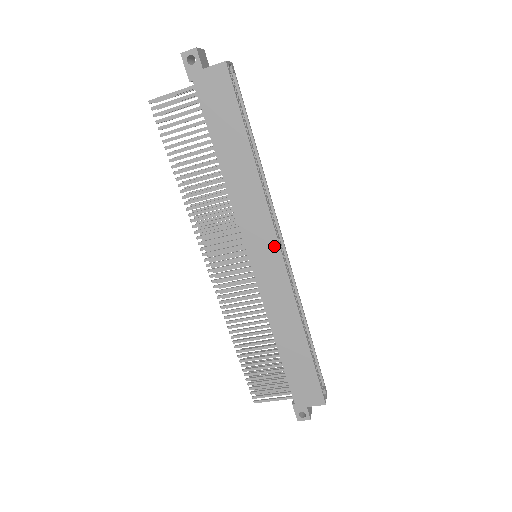
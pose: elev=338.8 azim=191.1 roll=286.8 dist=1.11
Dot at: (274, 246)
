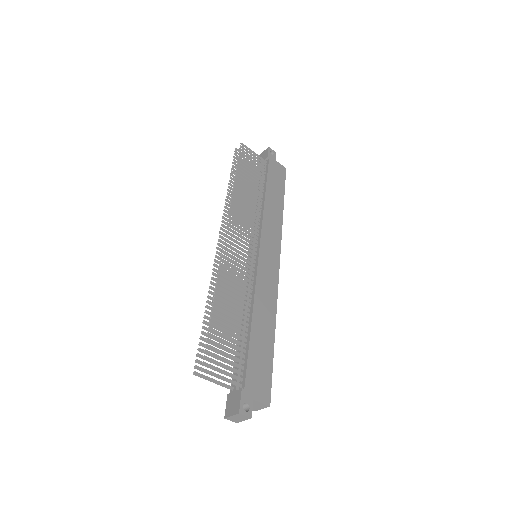
Dot at: (277, 255)
